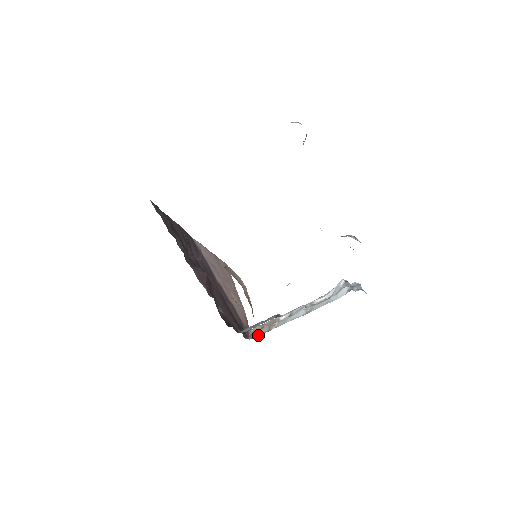
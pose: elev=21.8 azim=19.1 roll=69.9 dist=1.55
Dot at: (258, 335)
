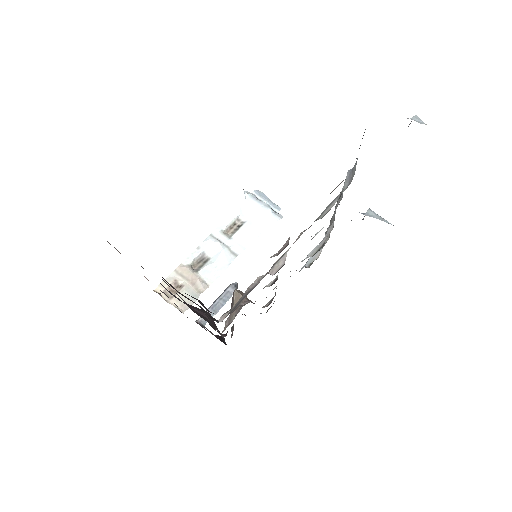
Dot at: occluded
